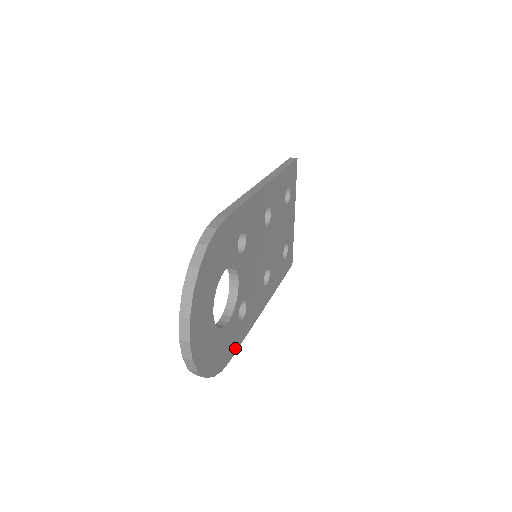
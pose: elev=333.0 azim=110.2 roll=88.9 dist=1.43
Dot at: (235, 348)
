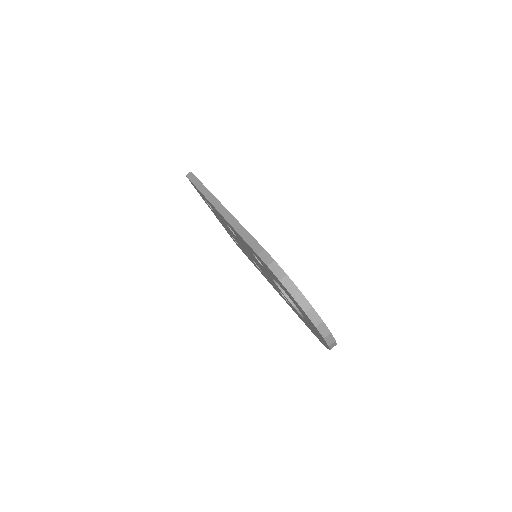
Dot at: occluded
